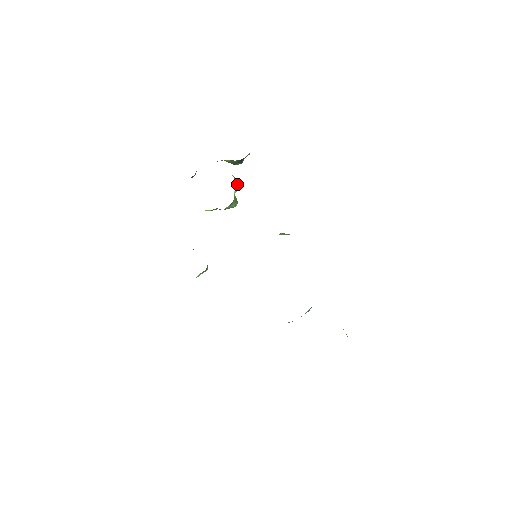
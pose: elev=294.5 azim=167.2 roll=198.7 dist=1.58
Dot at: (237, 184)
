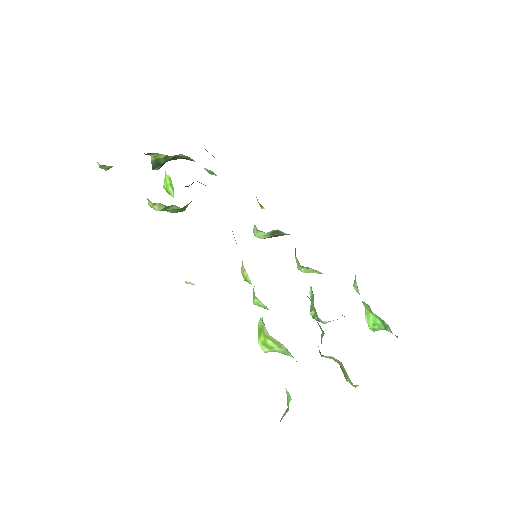
Dot at: occluded
